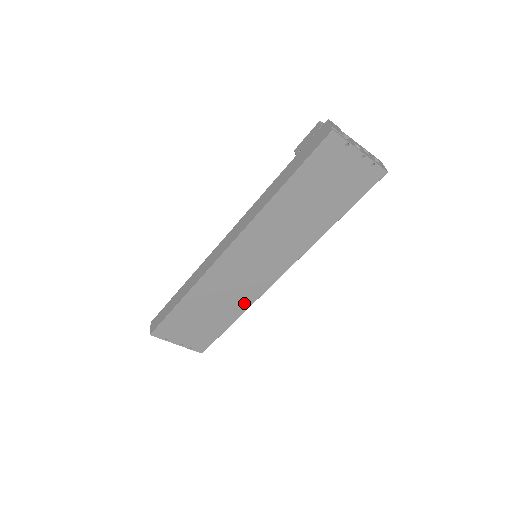
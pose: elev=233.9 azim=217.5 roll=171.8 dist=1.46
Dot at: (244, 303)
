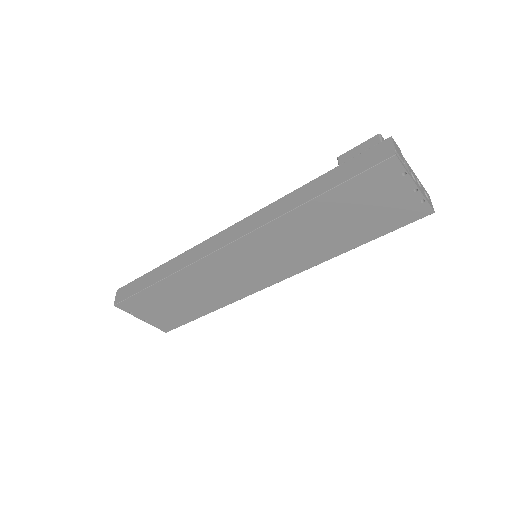
Dot at: (227, 298)
